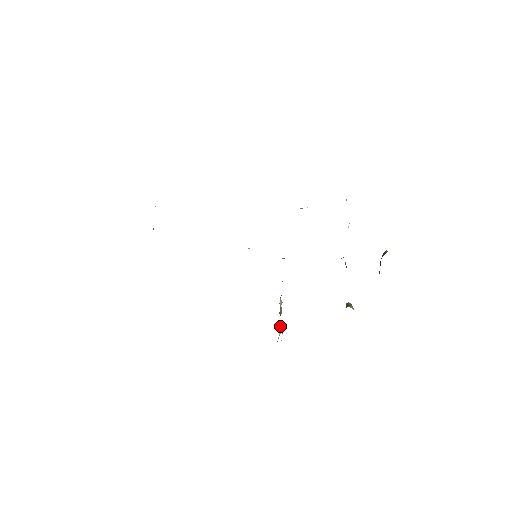
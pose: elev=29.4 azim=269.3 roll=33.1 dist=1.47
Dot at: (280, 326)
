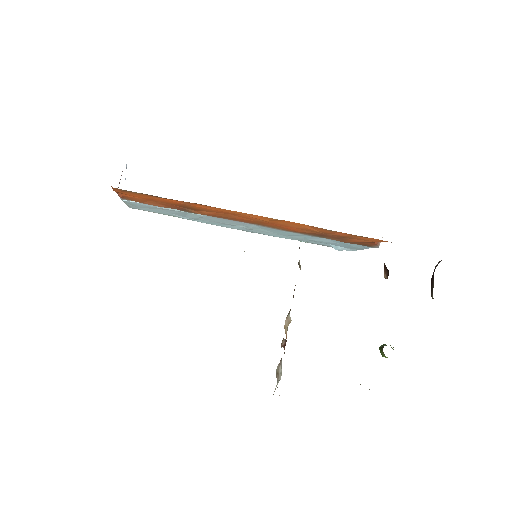
Dot at: (280, 367)
